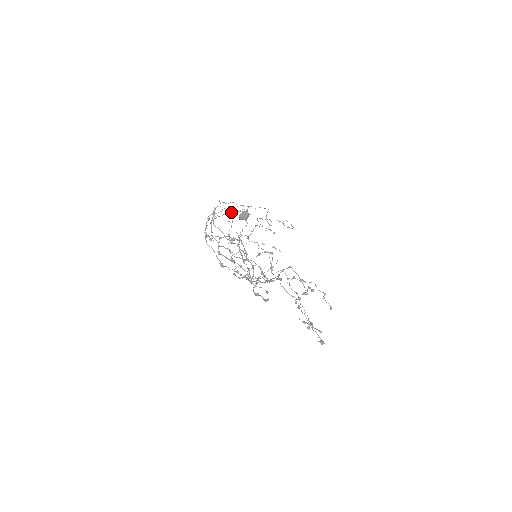
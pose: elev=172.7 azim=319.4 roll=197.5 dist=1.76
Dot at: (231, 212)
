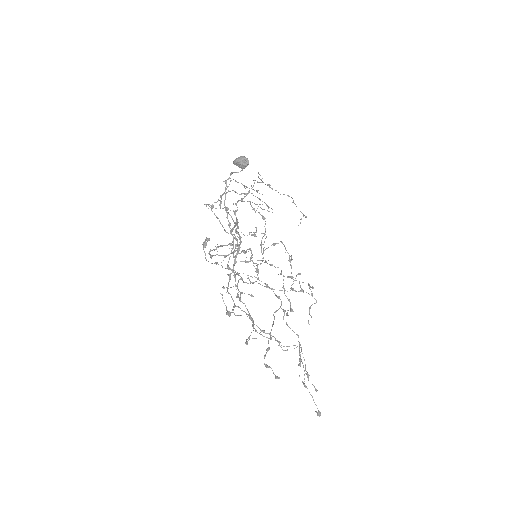
Dot at: (233, 179)
